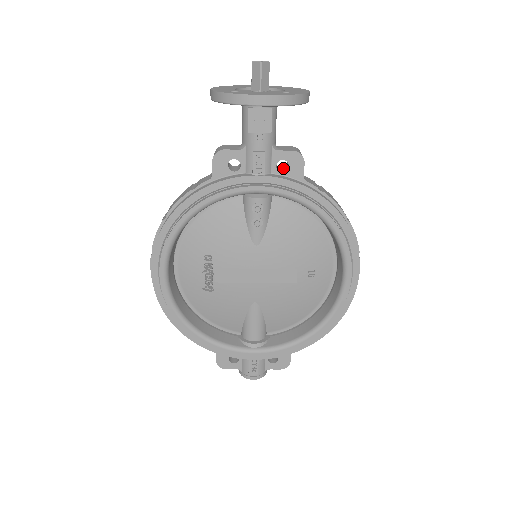
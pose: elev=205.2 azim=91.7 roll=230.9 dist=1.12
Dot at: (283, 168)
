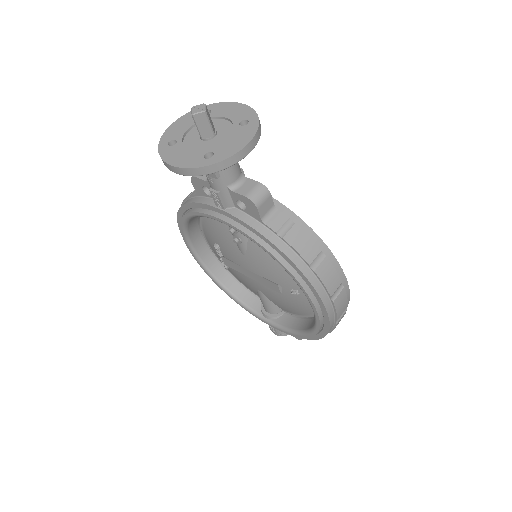
Dot at: occluded
